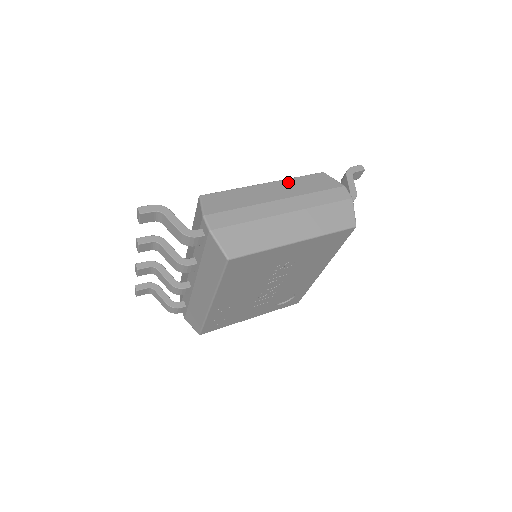
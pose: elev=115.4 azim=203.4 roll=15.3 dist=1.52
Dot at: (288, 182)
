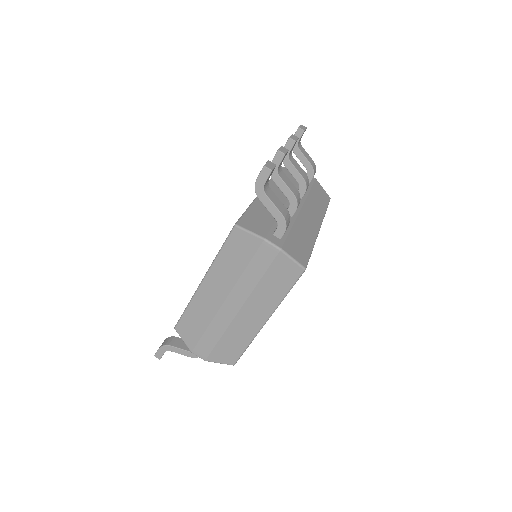
Dot at: (216, 269)
